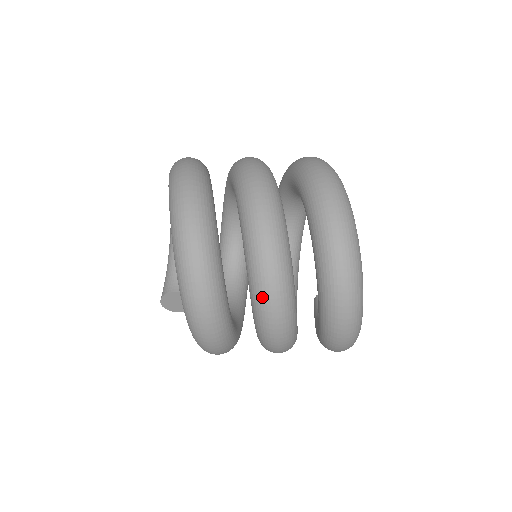
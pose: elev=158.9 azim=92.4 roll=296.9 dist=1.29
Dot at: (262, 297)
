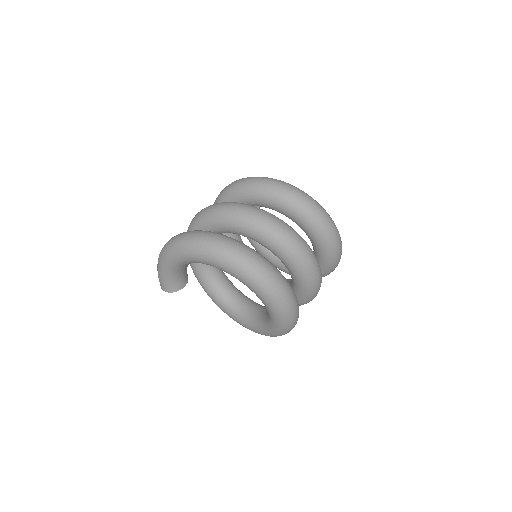
Dot at: occluded
